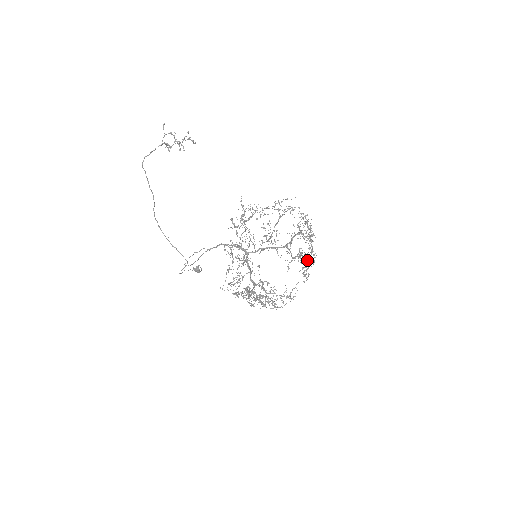
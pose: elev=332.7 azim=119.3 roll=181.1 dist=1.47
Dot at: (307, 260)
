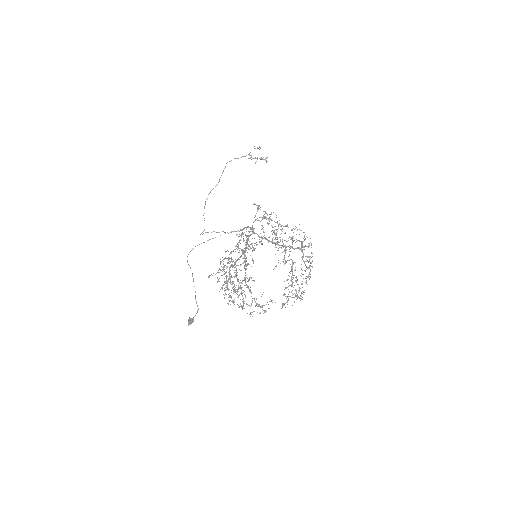
Dot at: occluded
